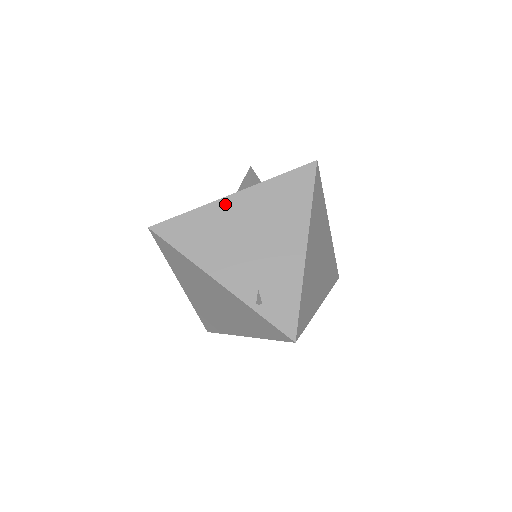
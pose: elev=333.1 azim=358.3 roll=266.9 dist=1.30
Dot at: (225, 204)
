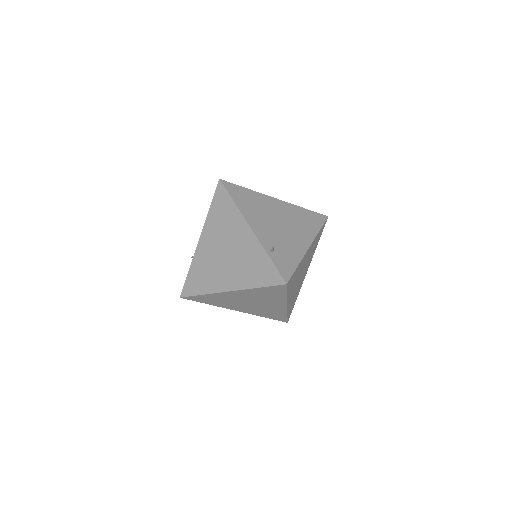
Dot at: (270, 199)
